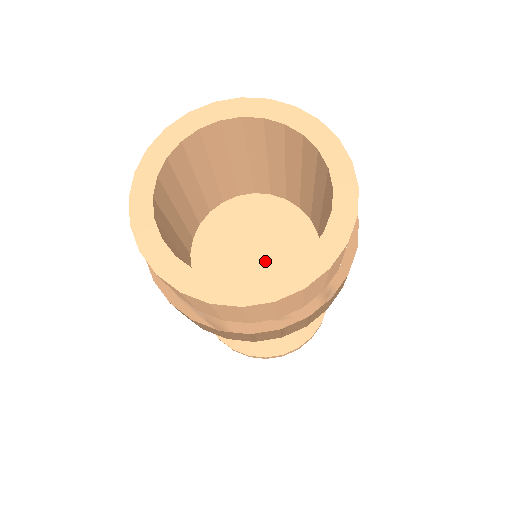
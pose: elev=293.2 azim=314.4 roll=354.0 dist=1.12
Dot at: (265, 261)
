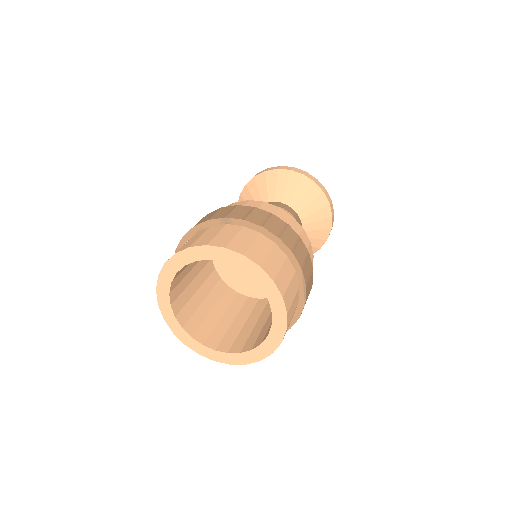
Dot at: occluded
